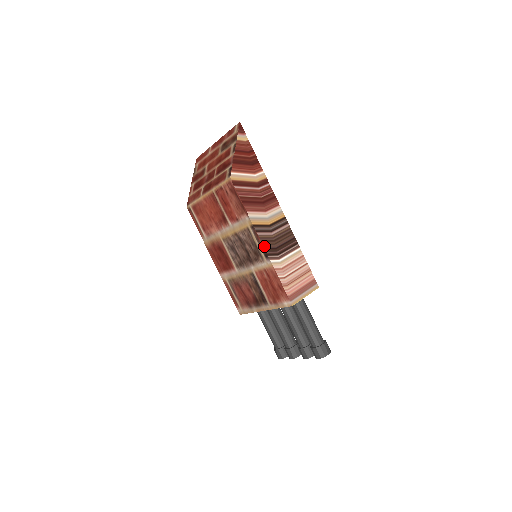
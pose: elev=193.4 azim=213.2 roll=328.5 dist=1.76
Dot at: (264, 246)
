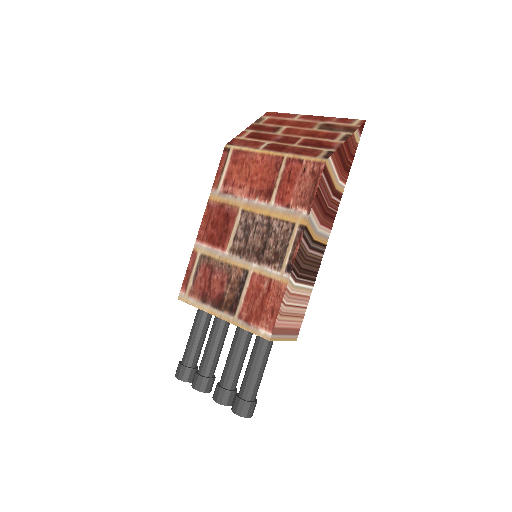
Dot at: (297, 256)
